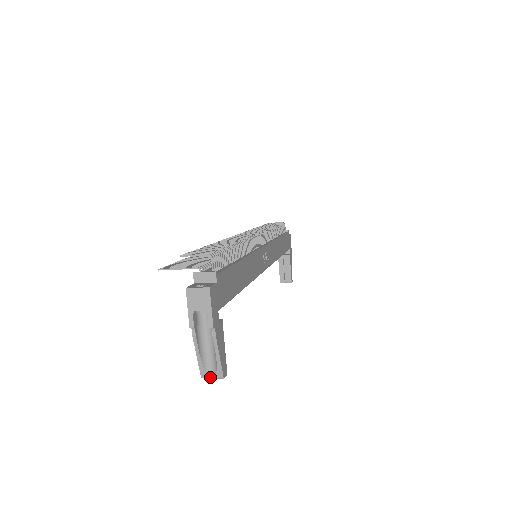
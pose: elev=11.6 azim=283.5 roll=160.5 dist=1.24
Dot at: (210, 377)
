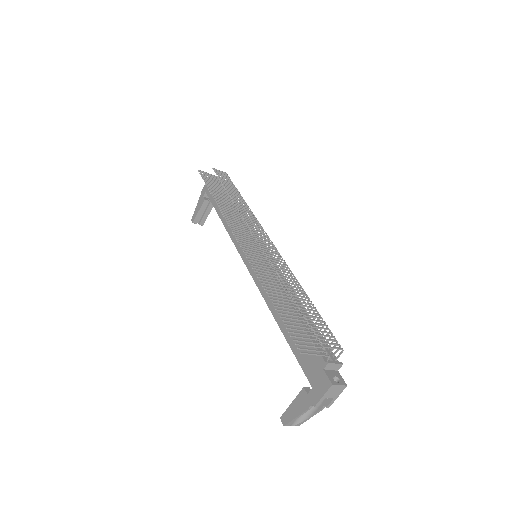
Dot at: (291, 425)
